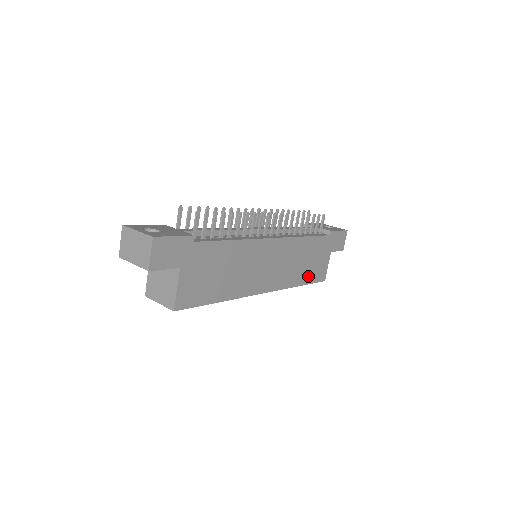
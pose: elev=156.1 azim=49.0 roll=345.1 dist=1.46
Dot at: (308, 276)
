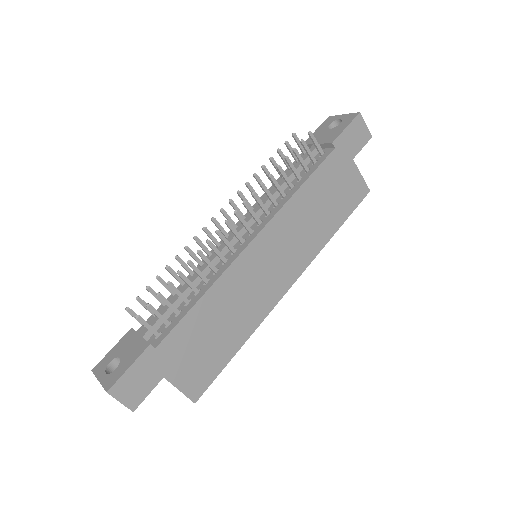
Dot at: (339, 214)
